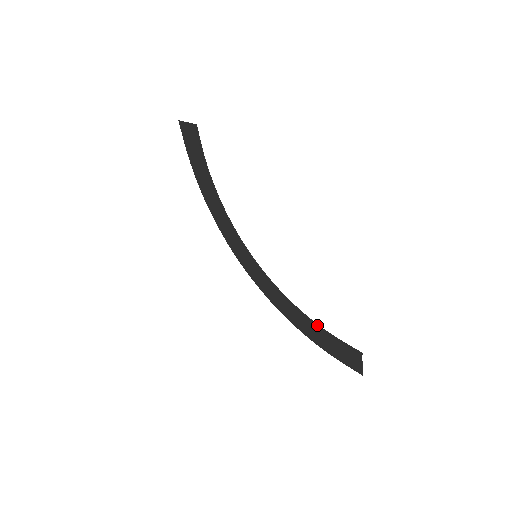
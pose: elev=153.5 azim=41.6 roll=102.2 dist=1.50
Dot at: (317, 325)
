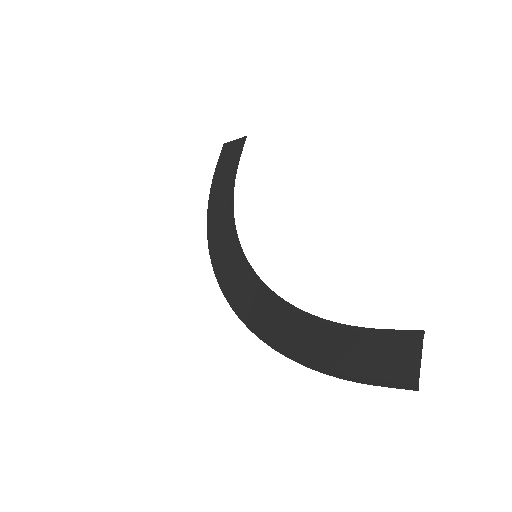
Dot at: (335, 322)
